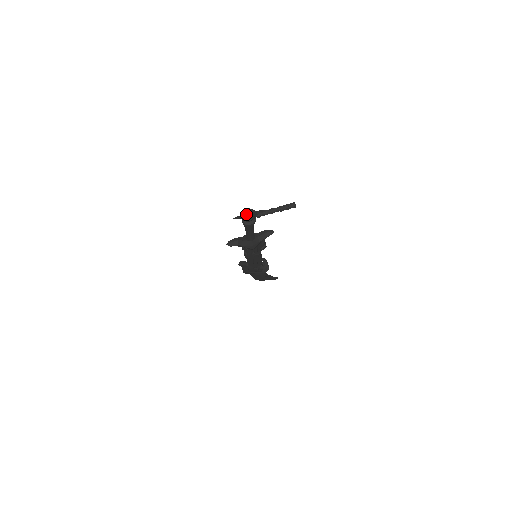
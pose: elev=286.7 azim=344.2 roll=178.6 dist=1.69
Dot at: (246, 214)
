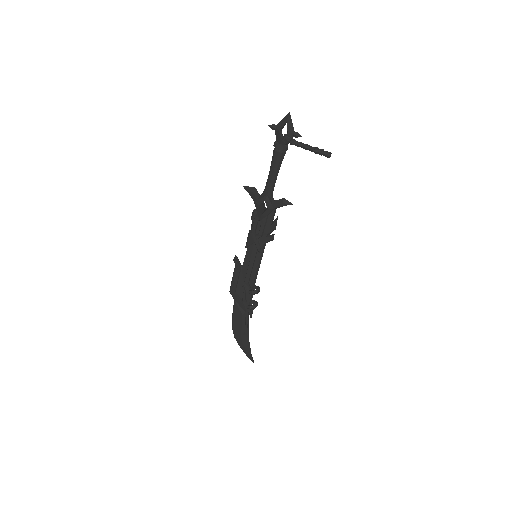
Dot at: (284, 122)
